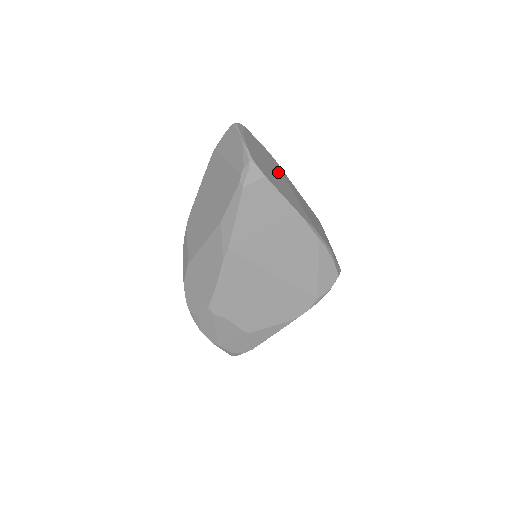
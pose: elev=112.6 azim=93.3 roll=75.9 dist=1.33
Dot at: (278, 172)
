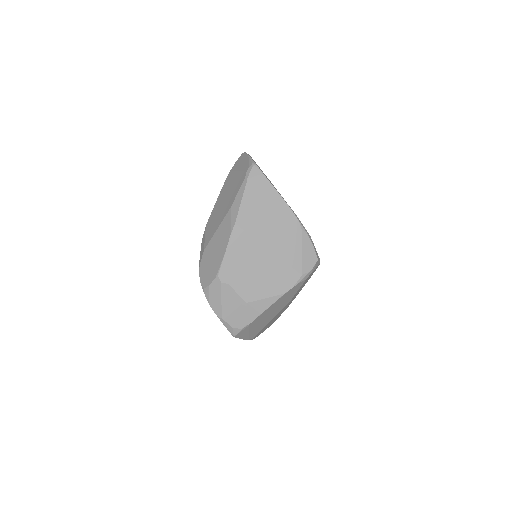
Dot at: (273, 185)
